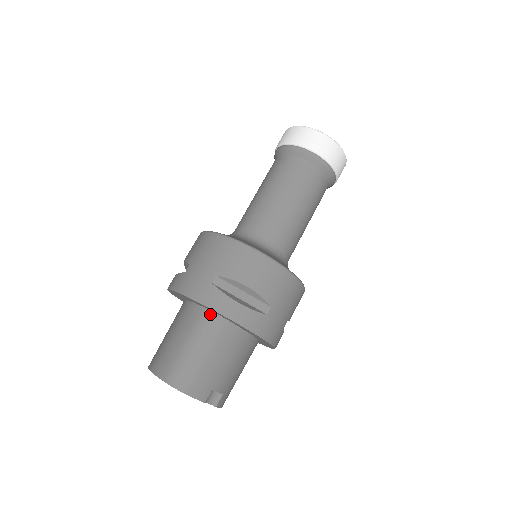
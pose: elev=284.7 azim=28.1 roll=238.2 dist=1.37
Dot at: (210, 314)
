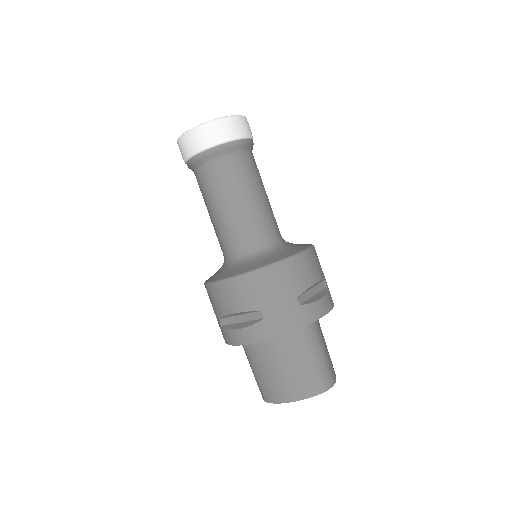
Dot at: occluded
